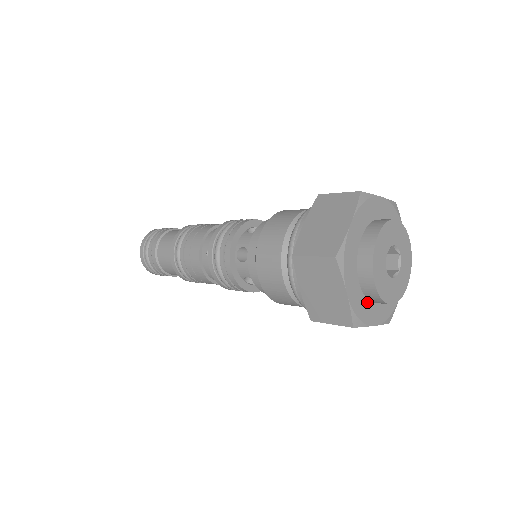
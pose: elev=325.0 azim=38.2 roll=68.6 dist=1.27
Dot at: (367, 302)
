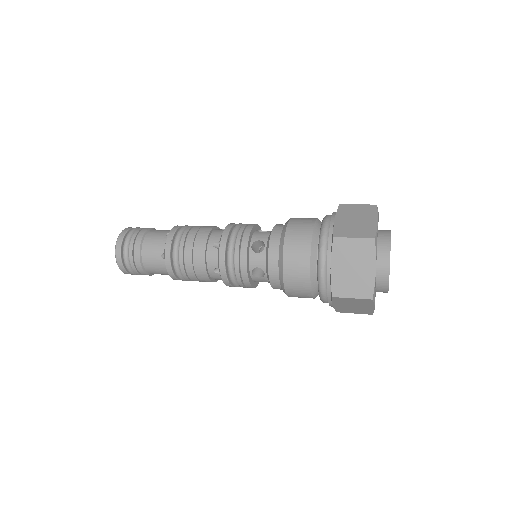
Dot at: (375, 292)
